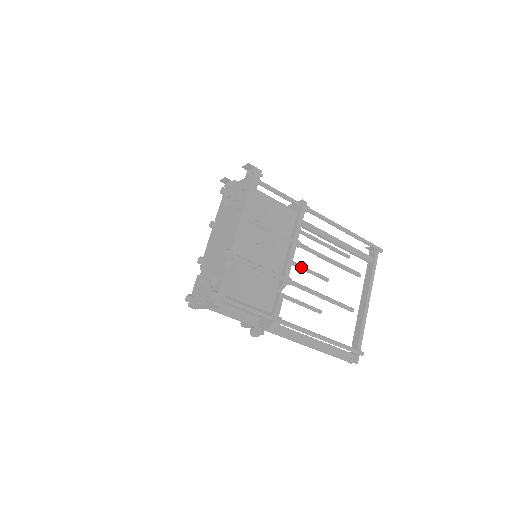
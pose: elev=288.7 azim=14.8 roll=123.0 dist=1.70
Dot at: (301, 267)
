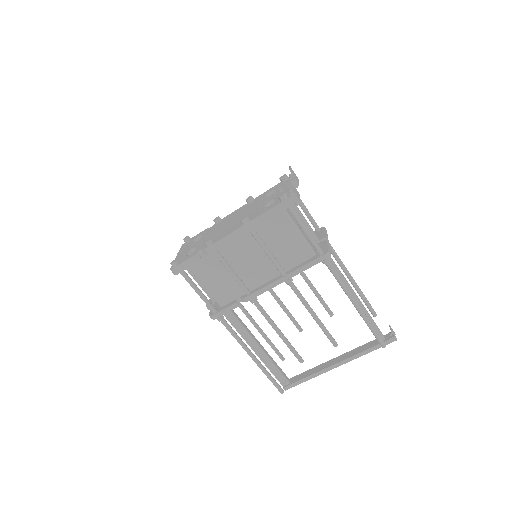
Dot at: (312, 288)
